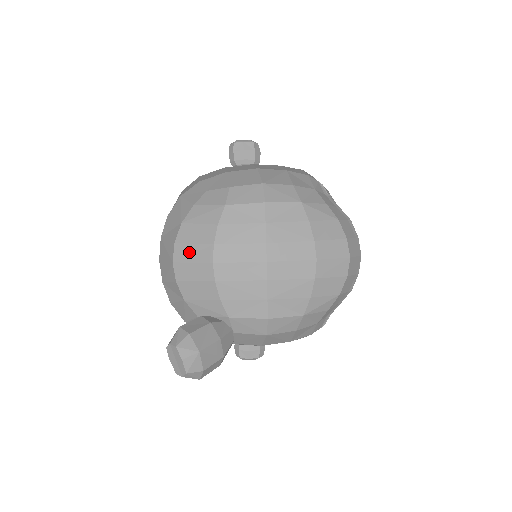
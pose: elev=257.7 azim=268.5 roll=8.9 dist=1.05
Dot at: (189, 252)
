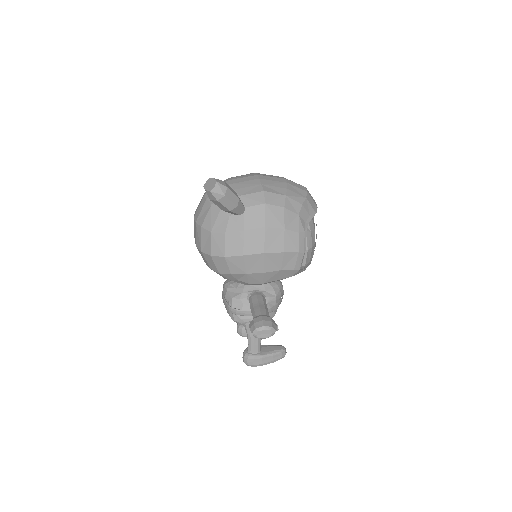
Dot at: occluded
